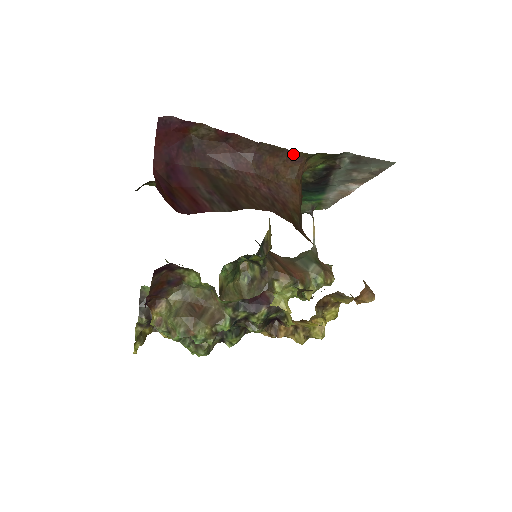
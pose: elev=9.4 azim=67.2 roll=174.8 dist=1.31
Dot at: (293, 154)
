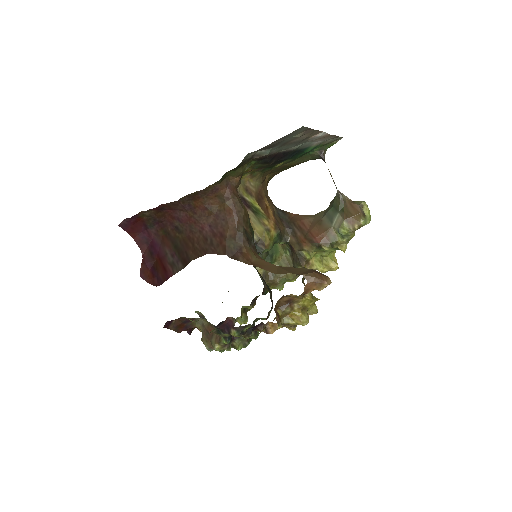
Dot at: (206, 190)
